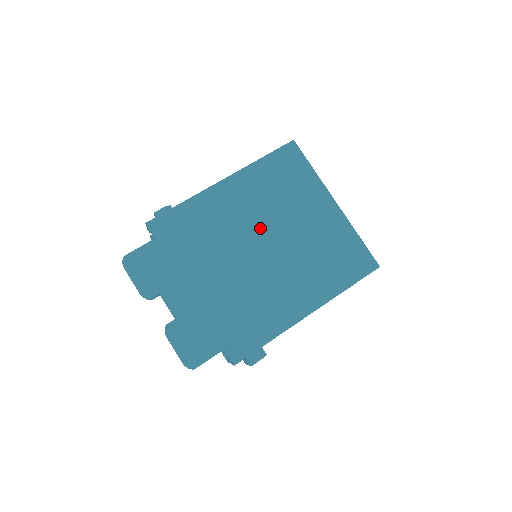
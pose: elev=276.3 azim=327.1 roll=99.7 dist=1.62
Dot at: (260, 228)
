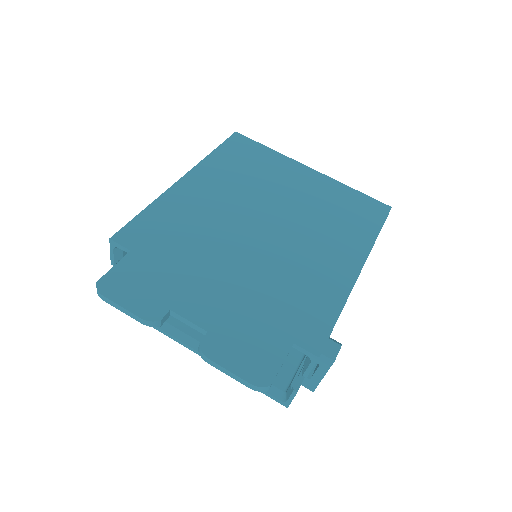
Dot at: (251, 207)
